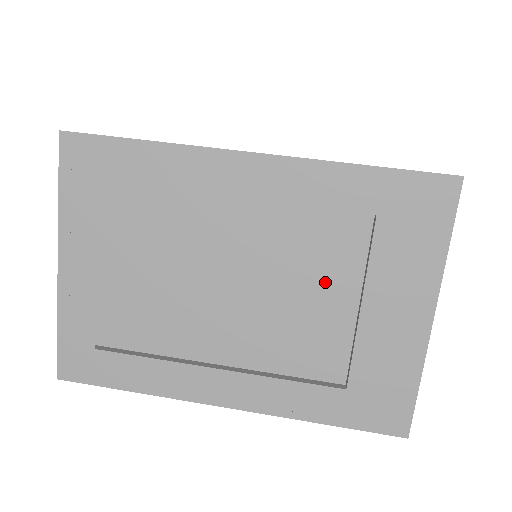
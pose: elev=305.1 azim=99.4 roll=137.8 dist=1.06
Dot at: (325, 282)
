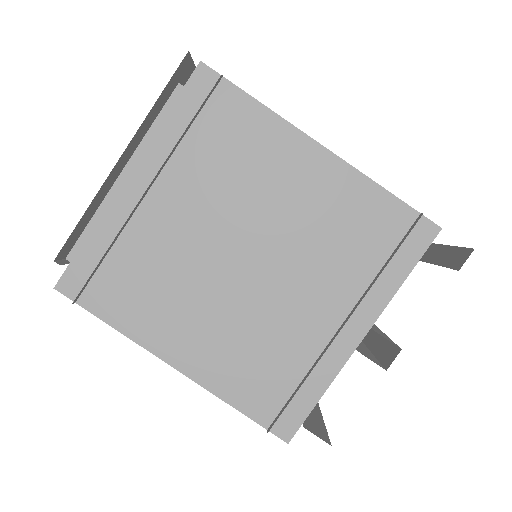
Dot at: occluded
